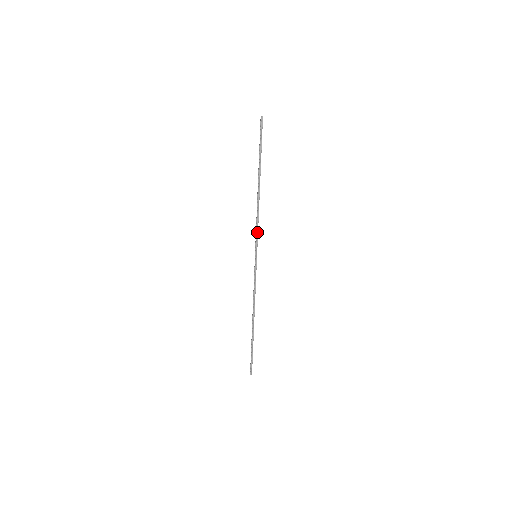
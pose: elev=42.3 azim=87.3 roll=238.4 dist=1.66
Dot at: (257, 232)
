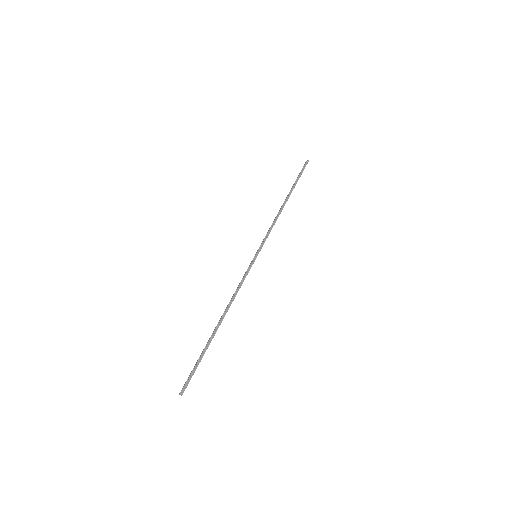
Dot at: (267, 235)
